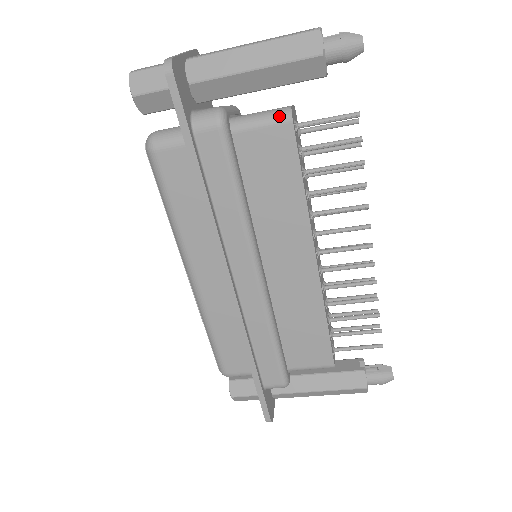
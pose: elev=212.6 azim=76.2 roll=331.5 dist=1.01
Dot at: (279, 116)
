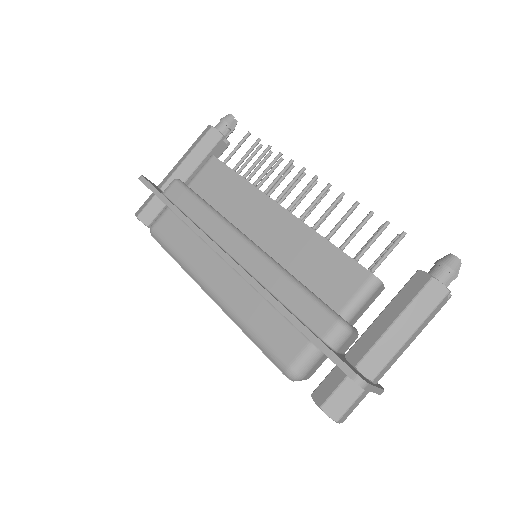
Dot at: (207, 161)
